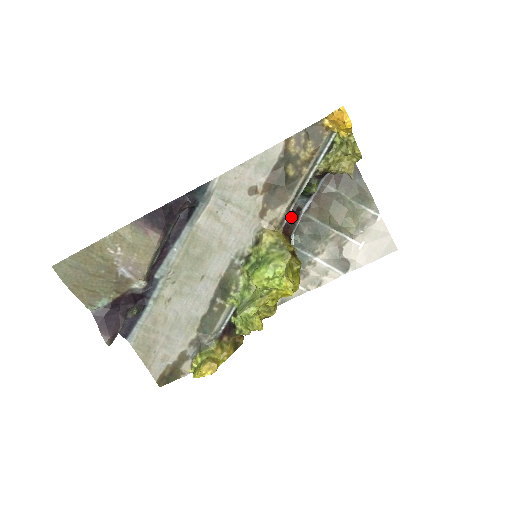
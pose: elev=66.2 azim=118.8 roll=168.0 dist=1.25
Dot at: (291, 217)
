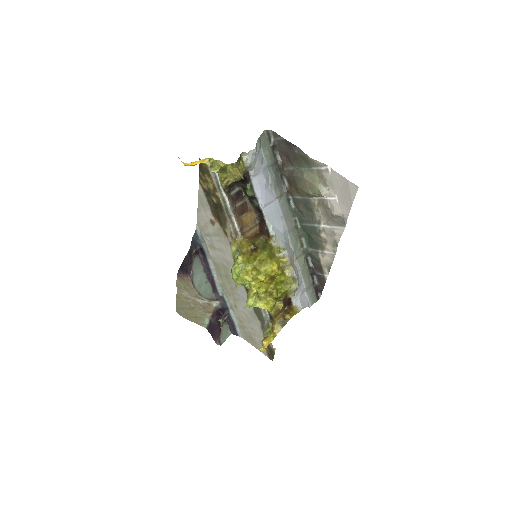
Dot at: (262, 215)
